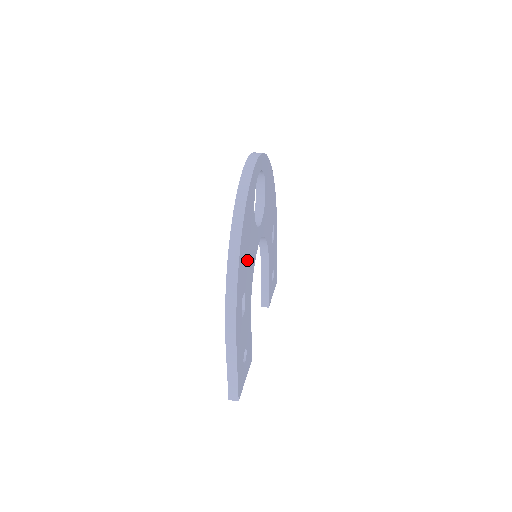
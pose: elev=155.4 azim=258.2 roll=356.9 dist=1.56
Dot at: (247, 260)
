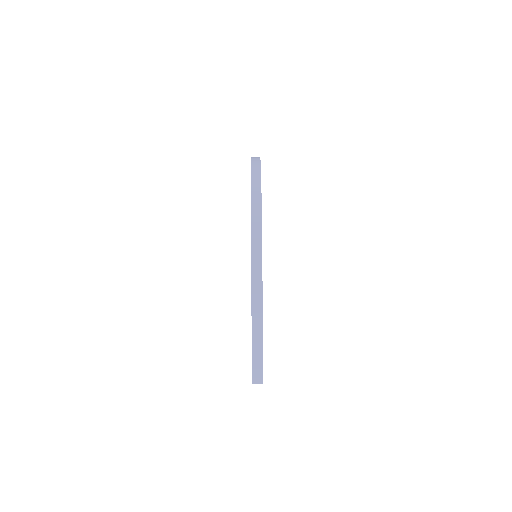
Dot at: occluded
